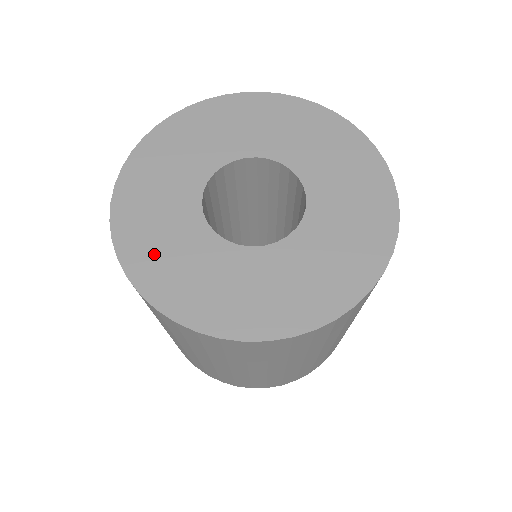
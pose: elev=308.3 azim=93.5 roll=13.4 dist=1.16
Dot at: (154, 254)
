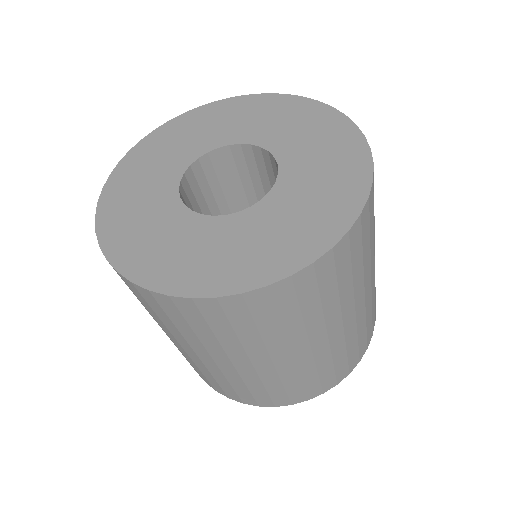
Dot at: (124, 205)
